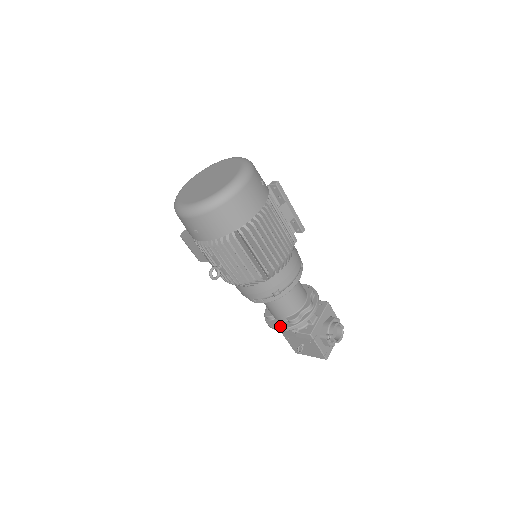
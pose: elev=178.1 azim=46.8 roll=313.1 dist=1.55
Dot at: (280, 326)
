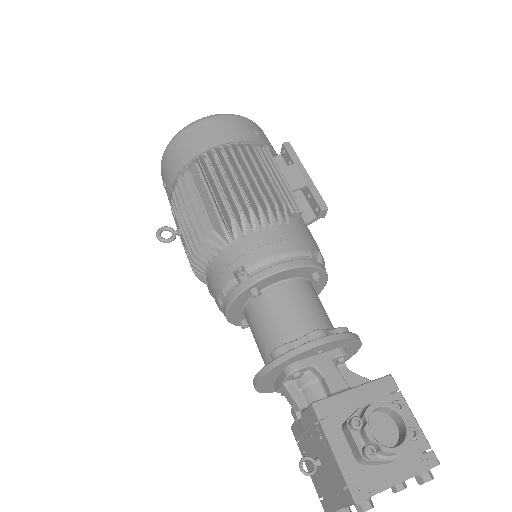
Dot at: occluded
